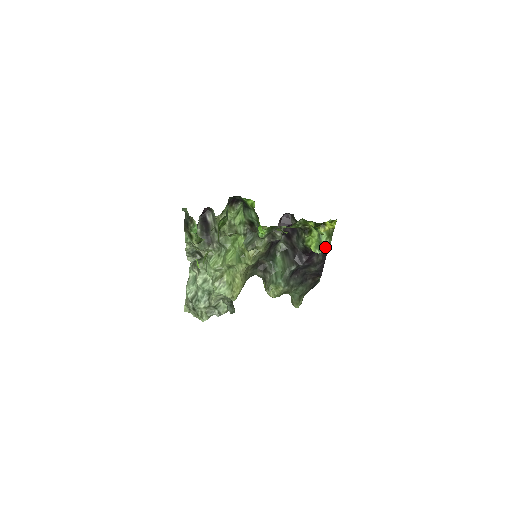
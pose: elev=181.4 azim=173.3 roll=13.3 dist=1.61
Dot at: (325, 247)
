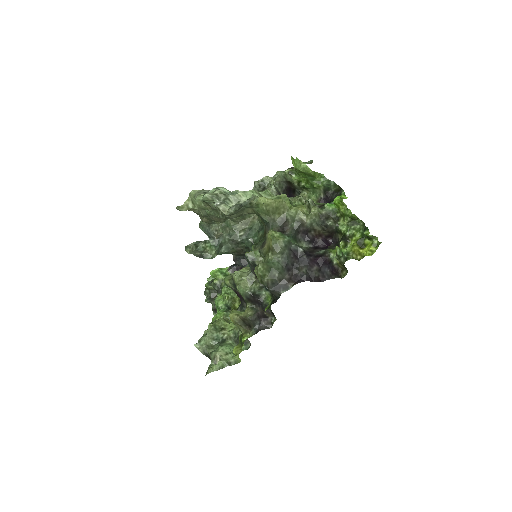
Dot at: (326, 276)
